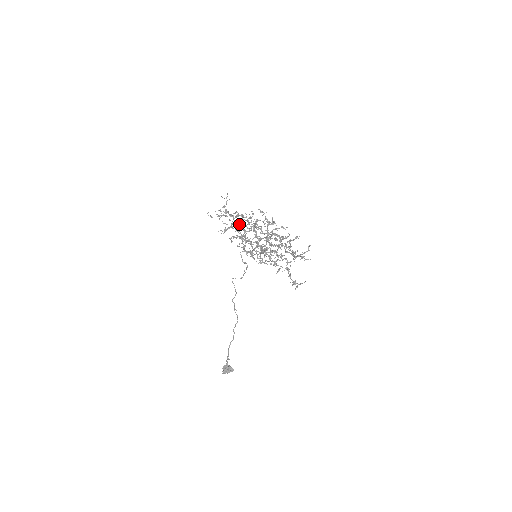
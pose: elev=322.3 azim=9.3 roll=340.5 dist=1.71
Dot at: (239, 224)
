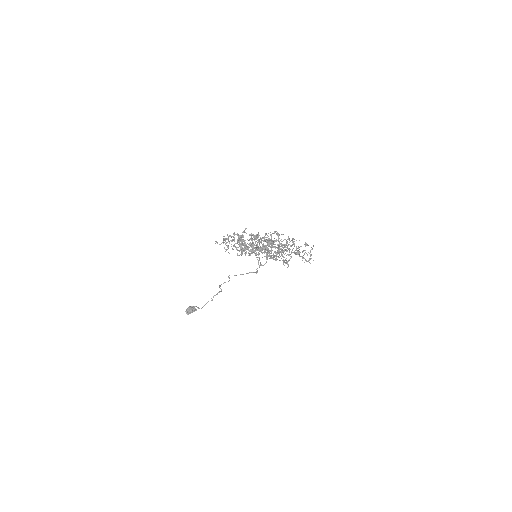
Dot at: (251, 245)
